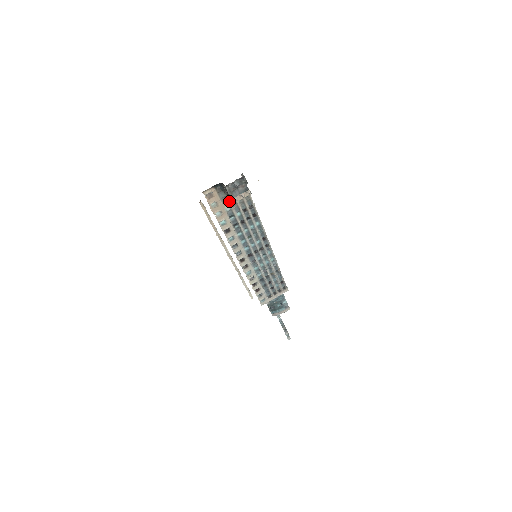
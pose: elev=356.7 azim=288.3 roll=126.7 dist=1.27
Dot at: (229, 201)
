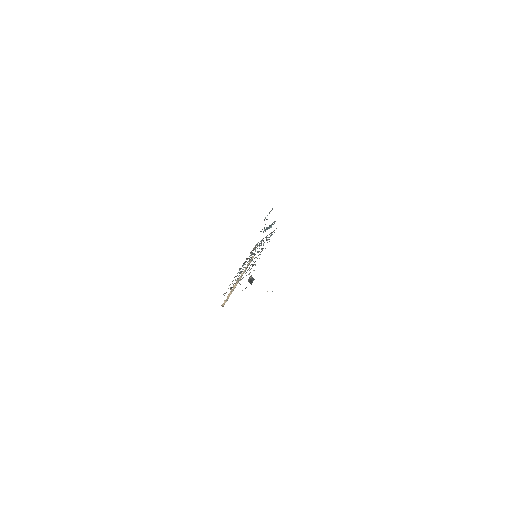
Dot at: occluded
